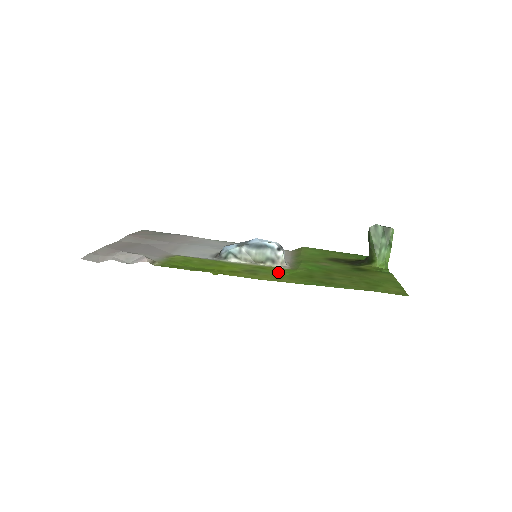
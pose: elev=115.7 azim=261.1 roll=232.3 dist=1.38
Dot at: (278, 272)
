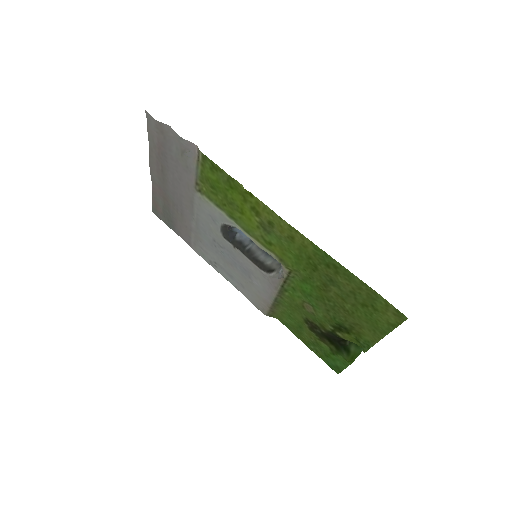
Dot at: (287, 247)
